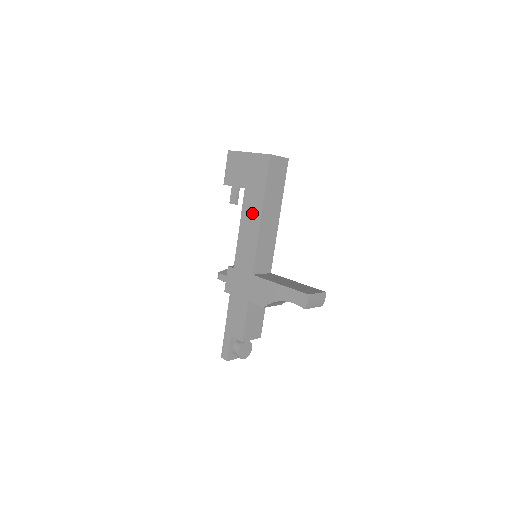
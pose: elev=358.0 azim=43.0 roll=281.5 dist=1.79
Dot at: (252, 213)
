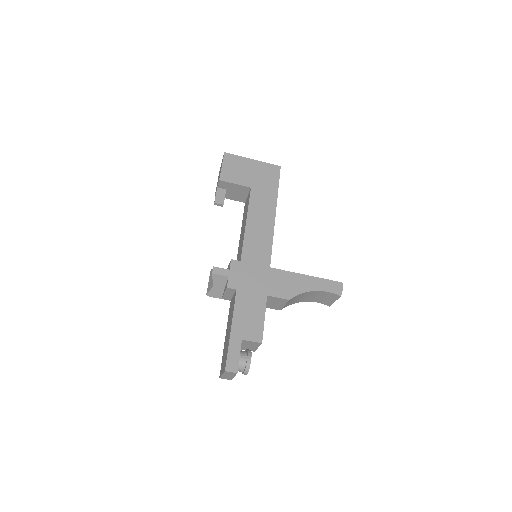
Dot at: (264, 210)
